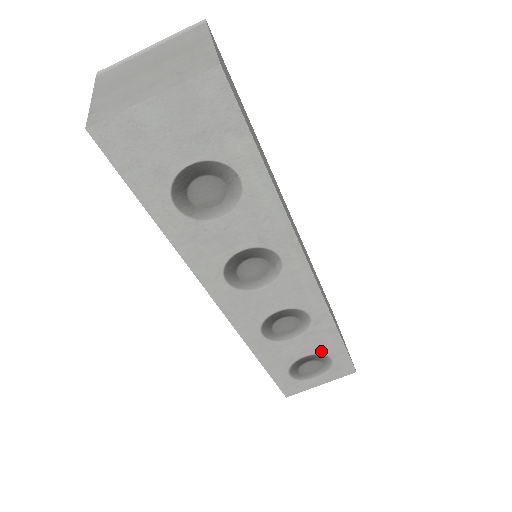
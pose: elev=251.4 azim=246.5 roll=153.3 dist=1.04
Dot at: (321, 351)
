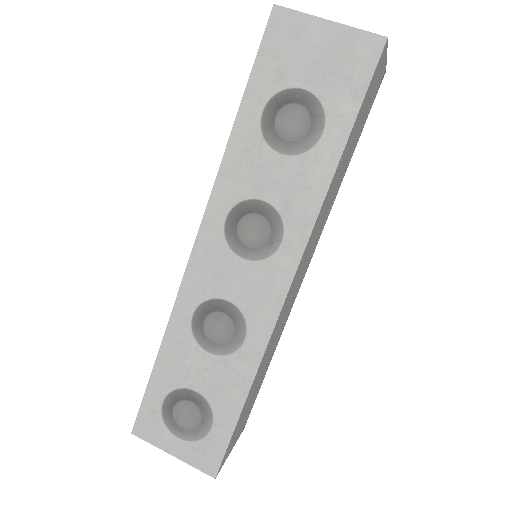
Dot at: (214, 402)
